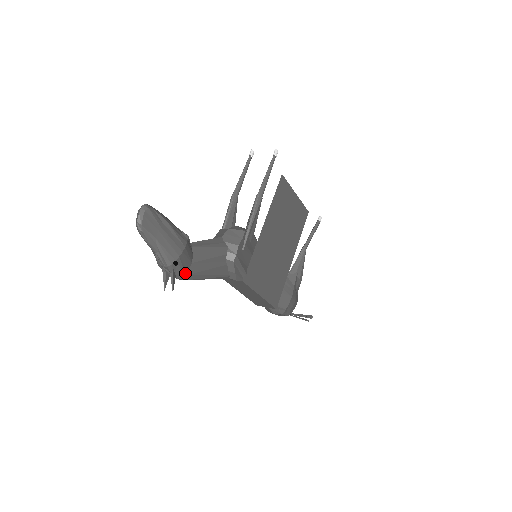
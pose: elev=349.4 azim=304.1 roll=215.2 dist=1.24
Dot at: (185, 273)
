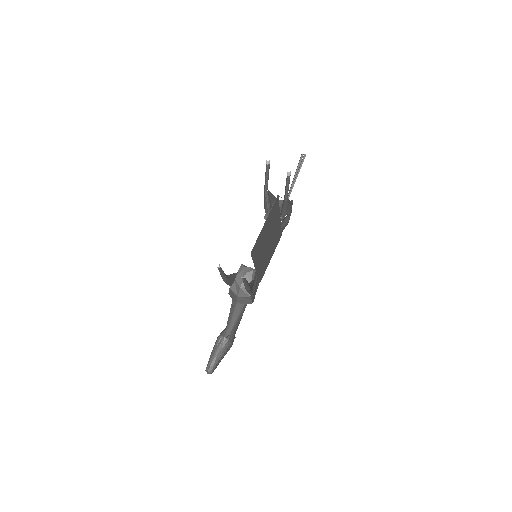
Dot at: (235, 333)
